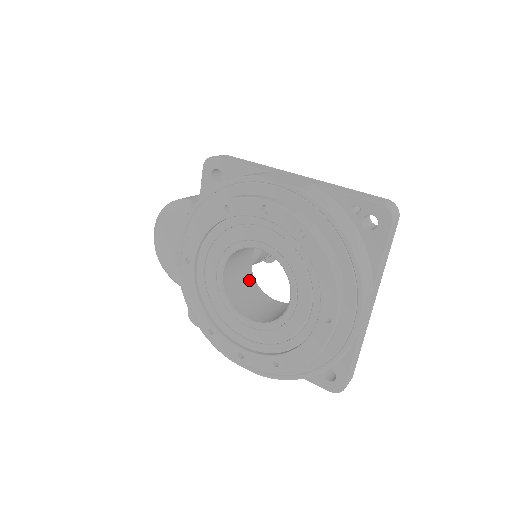
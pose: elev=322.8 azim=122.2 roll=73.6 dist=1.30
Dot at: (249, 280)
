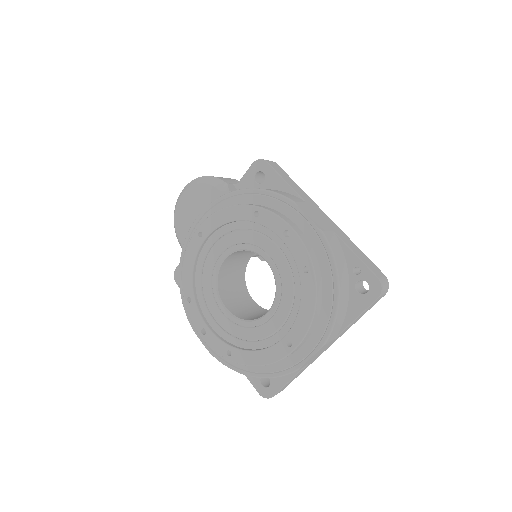
Dot at: (241, 273)
